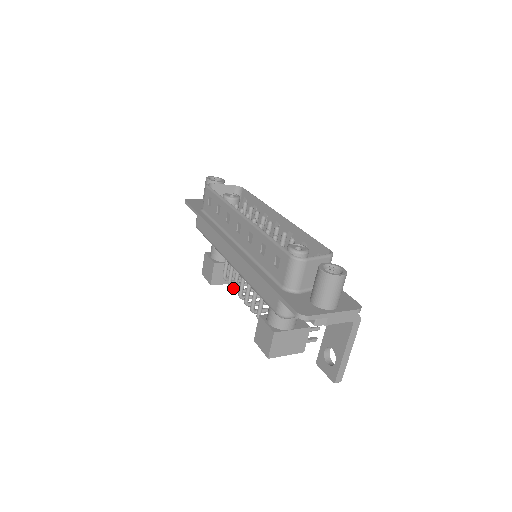
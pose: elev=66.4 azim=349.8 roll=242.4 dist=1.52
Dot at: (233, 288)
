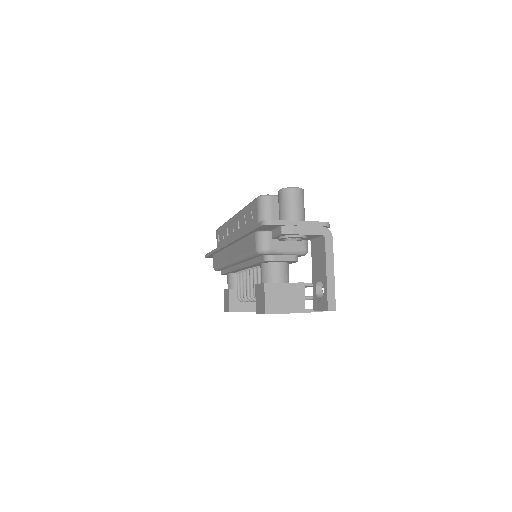
Dot at: (243, 296)
